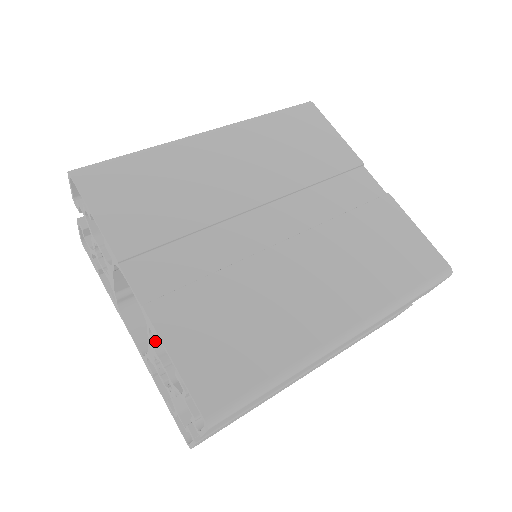
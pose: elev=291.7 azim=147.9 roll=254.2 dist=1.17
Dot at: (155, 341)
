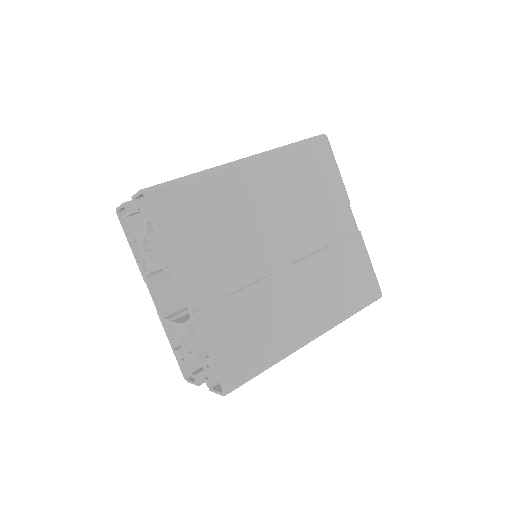
Dot at: (189, 327)
